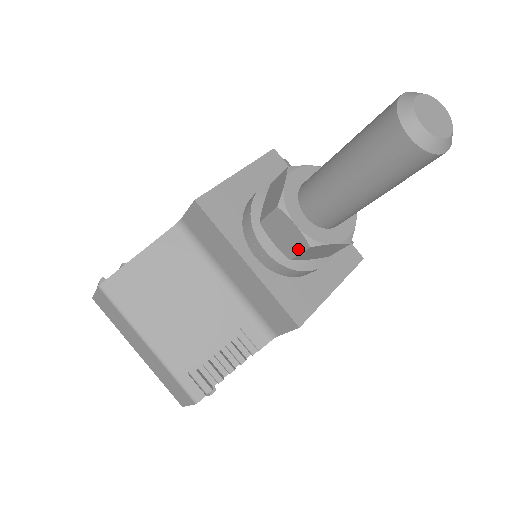
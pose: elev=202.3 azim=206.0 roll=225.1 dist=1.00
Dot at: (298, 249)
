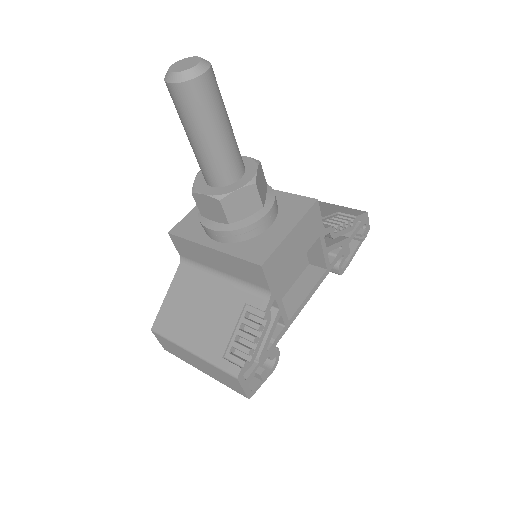
Dot at: (221, 210)
